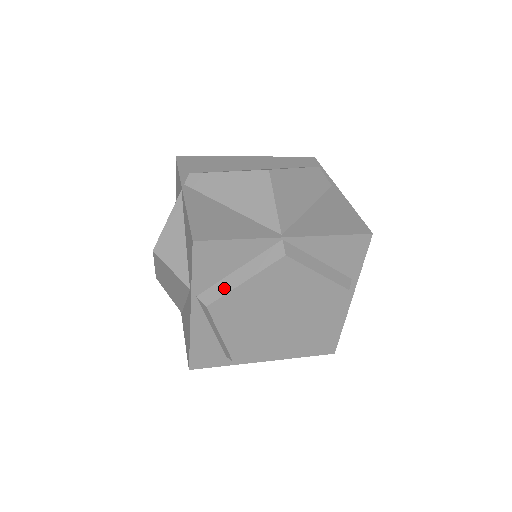
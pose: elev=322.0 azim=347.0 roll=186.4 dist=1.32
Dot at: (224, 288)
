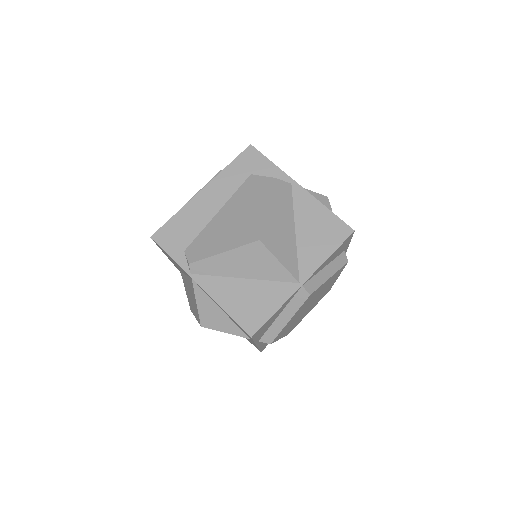
Dot at: (276, 330)
